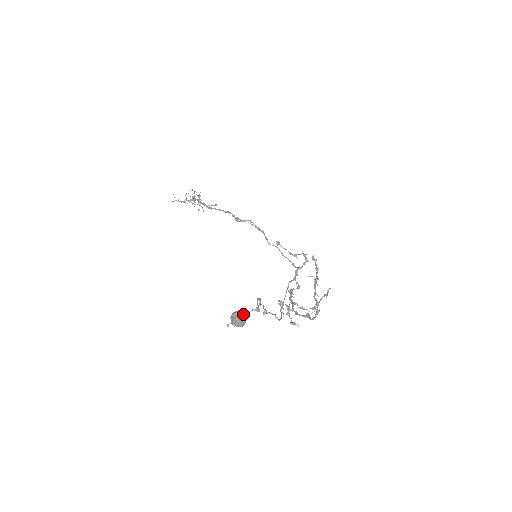
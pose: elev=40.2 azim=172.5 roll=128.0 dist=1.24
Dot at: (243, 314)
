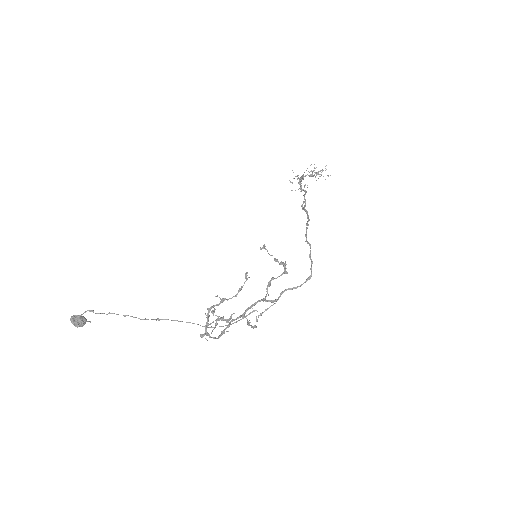
Dot at: occluded
